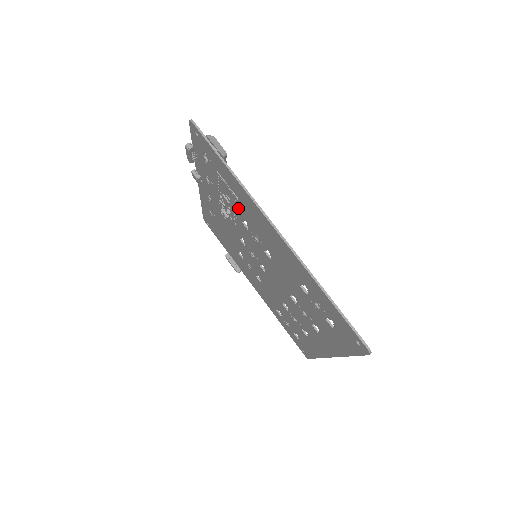
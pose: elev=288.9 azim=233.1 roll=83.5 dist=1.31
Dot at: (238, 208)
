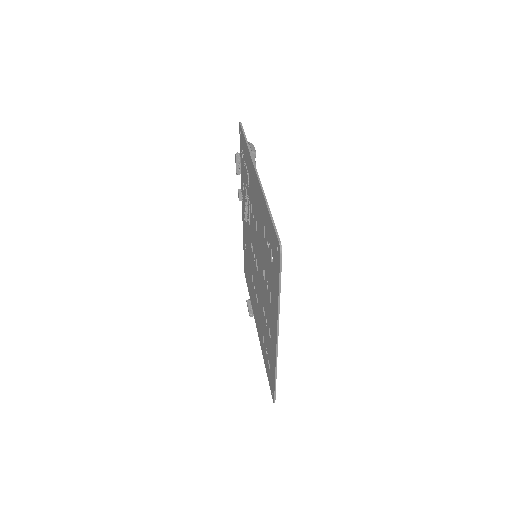
Dot at: (249, 191)
